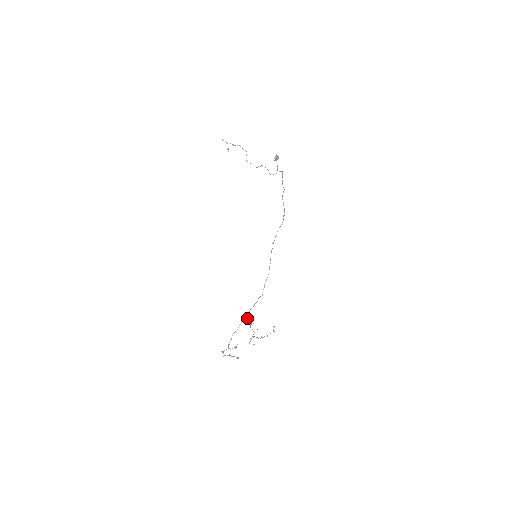
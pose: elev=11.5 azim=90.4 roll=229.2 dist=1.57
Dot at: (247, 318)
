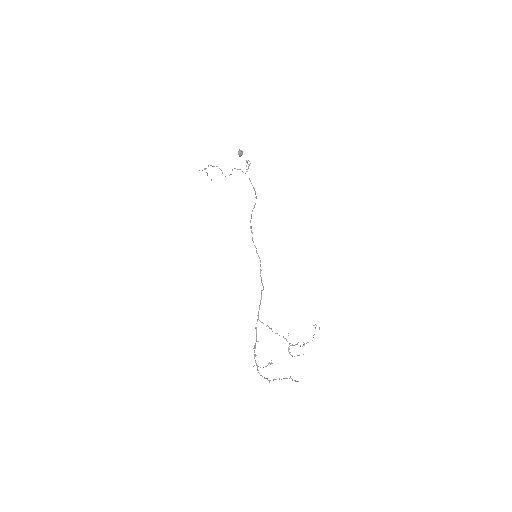
Dot at: (261, 322)
